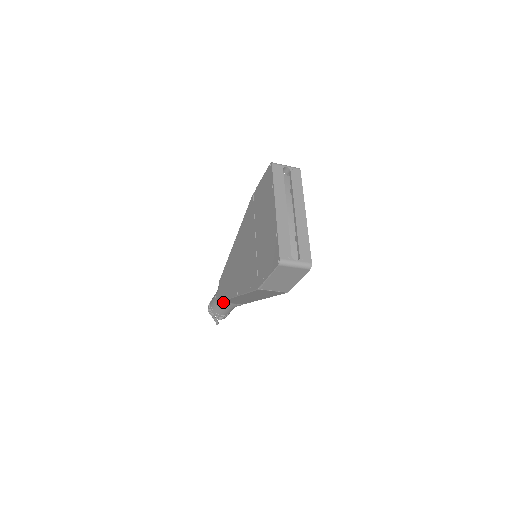
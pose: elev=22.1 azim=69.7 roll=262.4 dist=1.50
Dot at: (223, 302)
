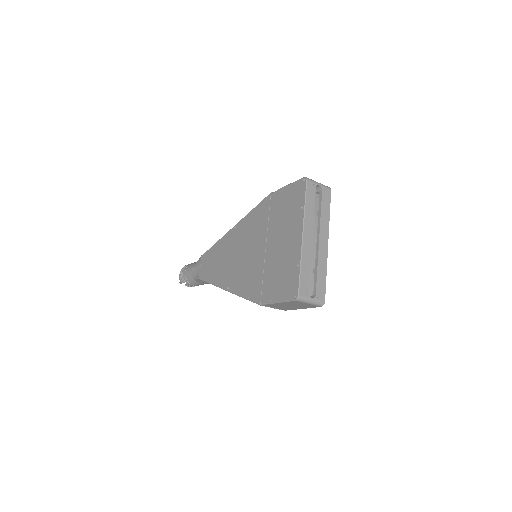
Dot at: occluded
